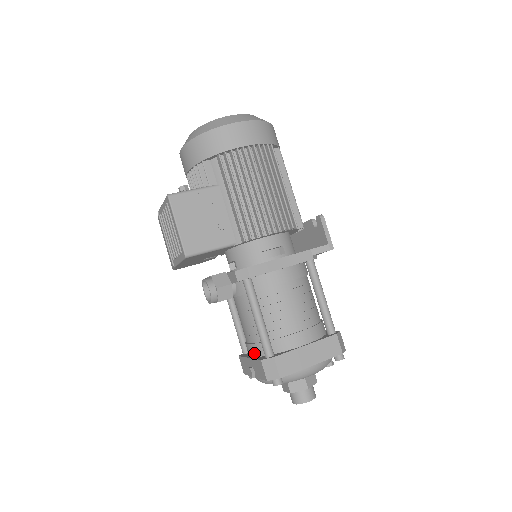
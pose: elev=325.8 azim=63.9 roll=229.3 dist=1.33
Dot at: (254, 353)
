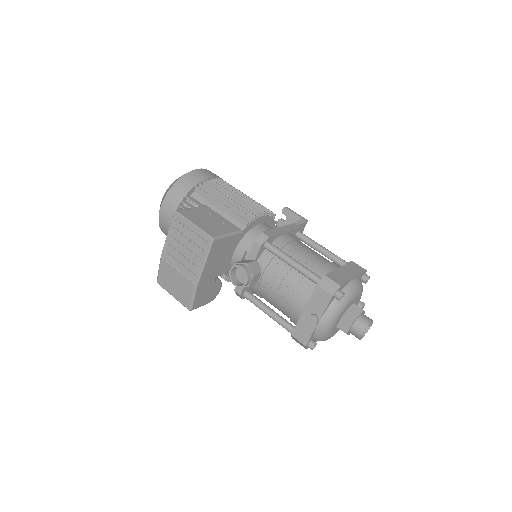
Dot at: (305, 300)
